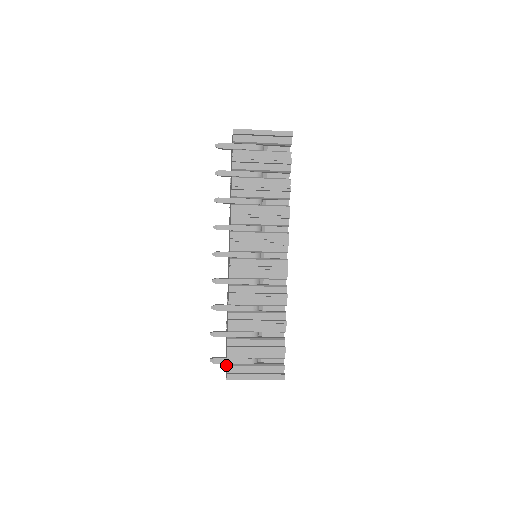
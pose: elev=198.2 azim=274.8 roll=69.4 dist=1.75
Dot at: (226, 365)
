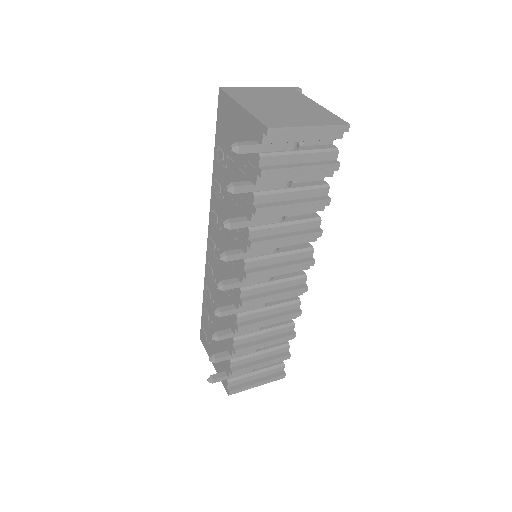
Dot at: occluded
